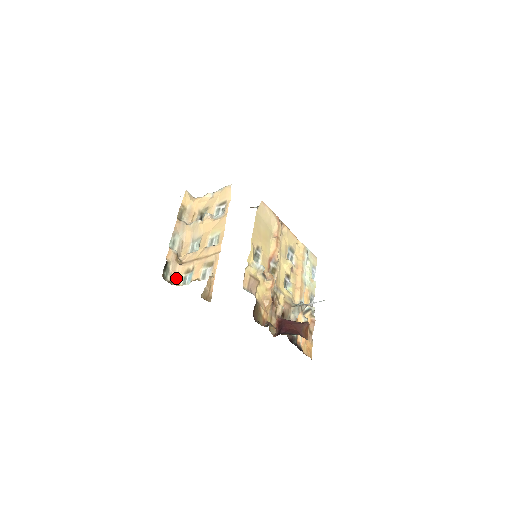
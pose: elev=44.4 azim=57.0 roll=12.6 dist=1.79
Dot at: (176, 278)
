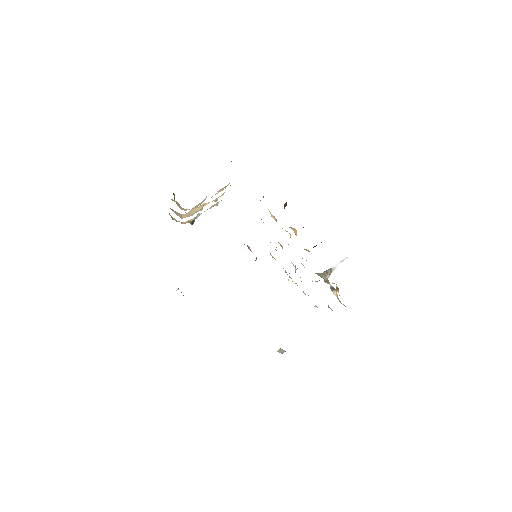
Dot at: occluded
